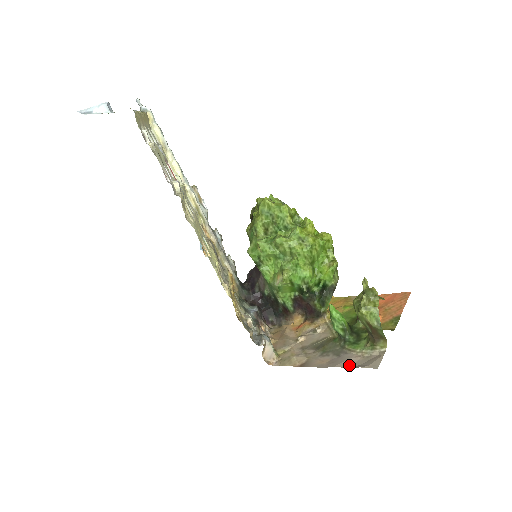
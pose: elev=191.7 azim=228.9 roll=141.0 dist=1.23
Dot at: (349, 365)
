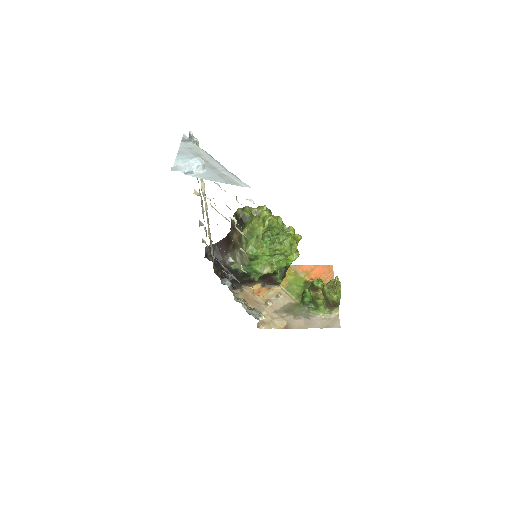
Dot at: (321, 326)
